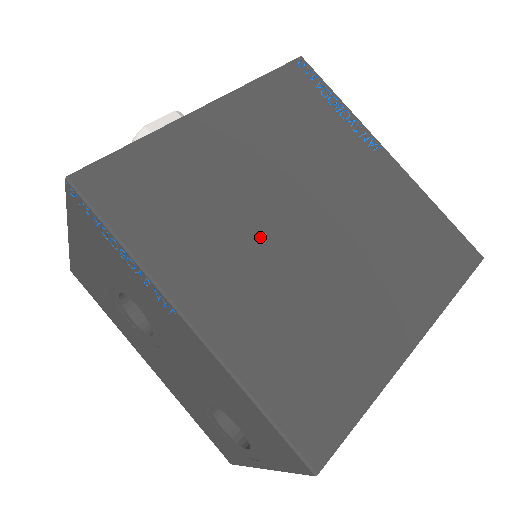
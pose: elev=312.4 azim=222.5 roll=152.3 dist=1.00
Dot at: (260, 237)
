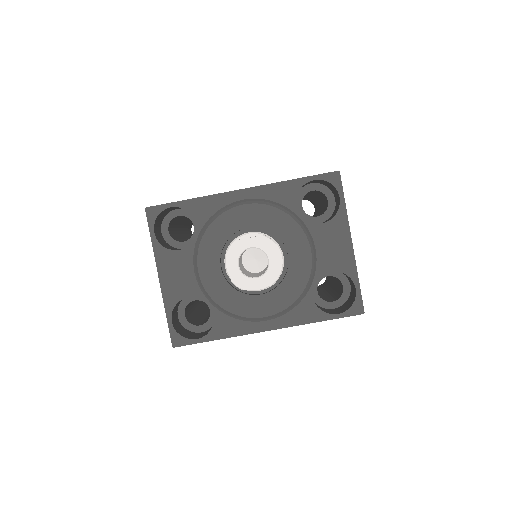
Dot at: occluded
